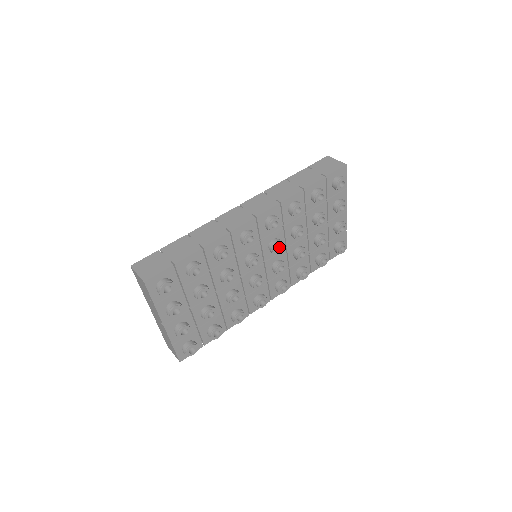
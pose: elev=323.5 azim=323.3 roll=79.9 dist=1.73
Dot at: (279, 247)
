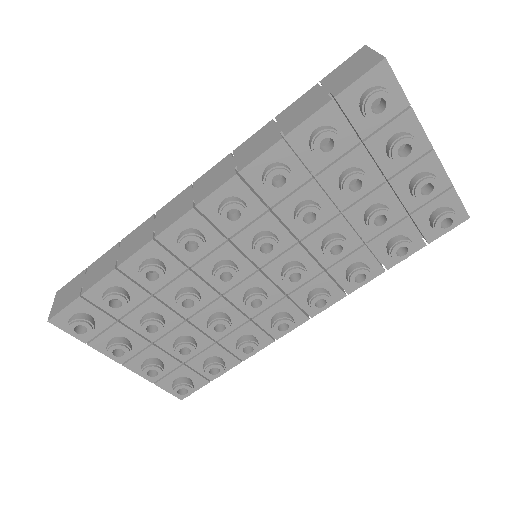
Dot at: (272, 245)
